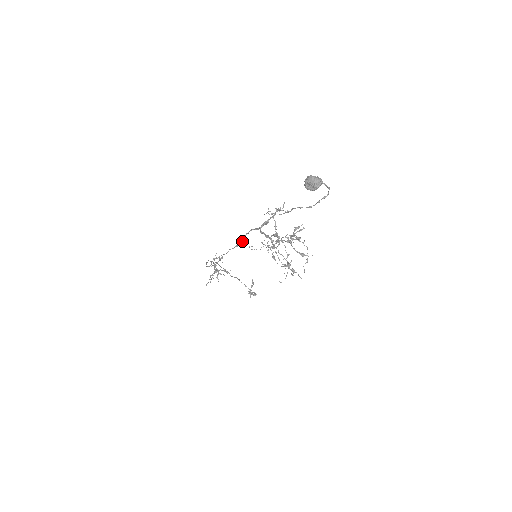
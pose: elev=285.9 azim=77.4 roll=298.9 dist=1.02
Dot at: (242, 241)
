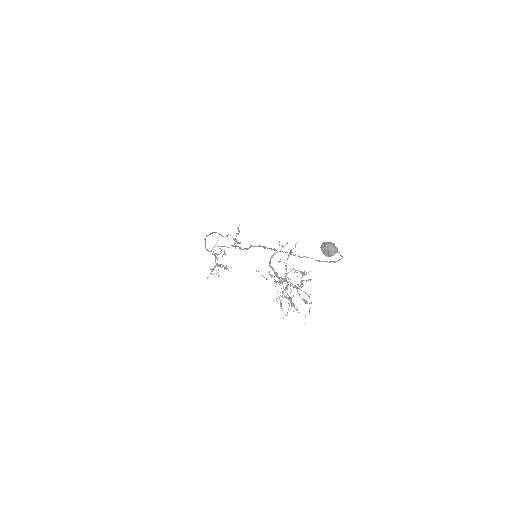
Dot at: (247, 248)
